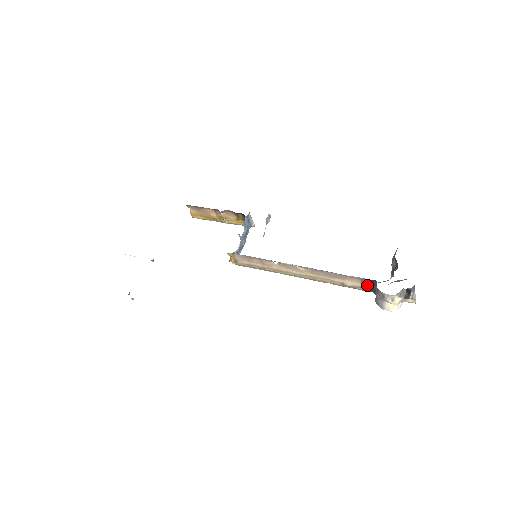
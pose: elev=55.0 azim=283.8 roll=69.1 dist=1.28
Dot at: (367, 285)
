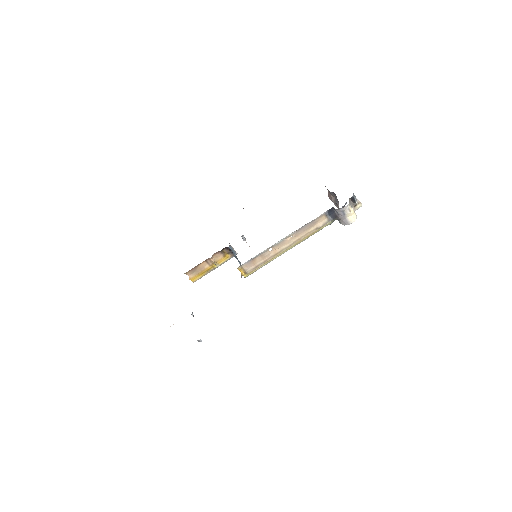
Dot at: (330, 217)
